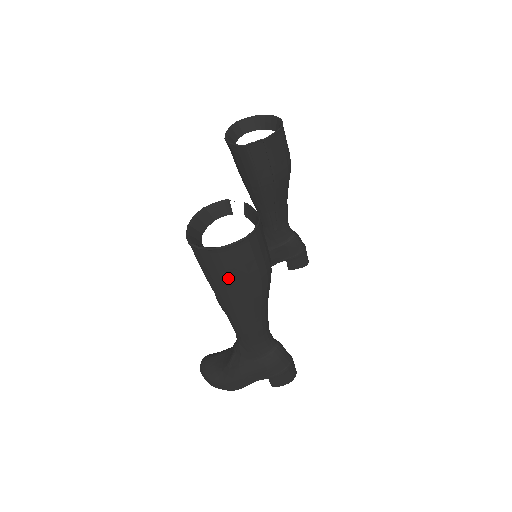
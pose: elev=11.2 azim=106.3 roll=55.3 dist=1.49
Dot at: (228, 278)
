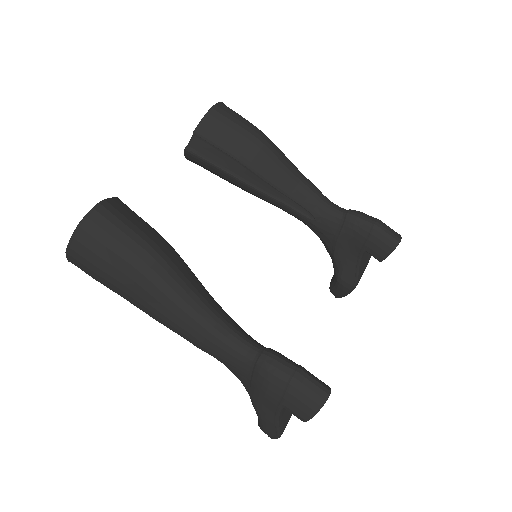
Dot at: (105, 280)
